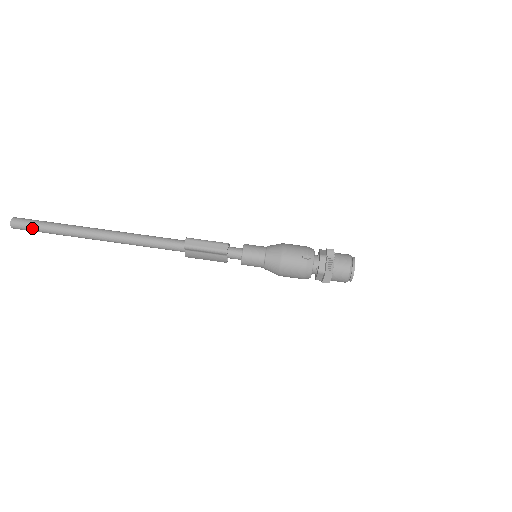
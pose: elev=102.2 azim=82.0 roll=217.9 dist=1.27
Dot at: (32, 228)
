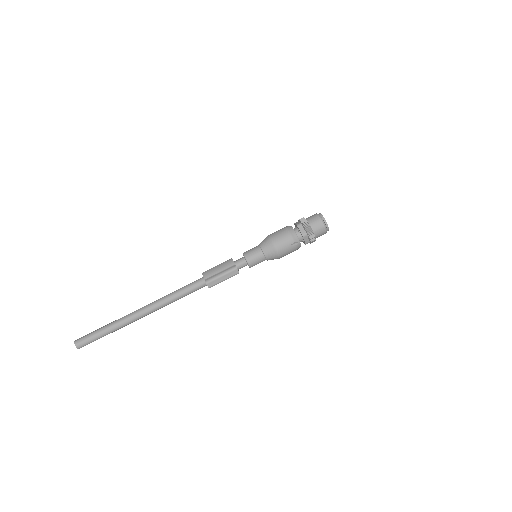
Dot at: occluded
